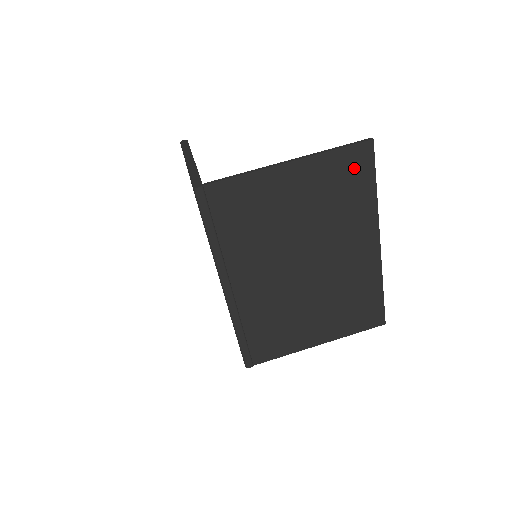
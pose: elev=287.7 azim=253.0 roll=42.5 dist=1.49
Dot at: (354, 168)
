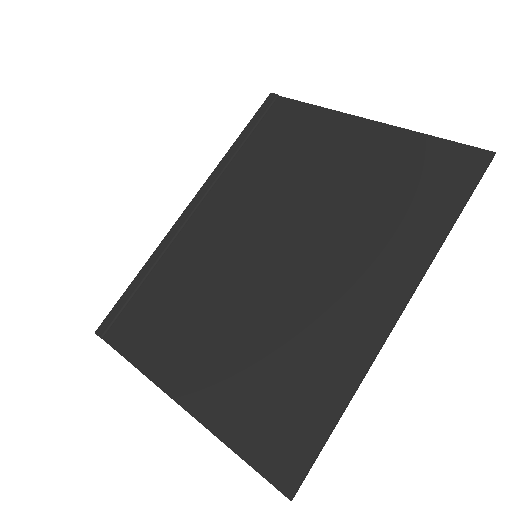
Dot at: (442, 172)
